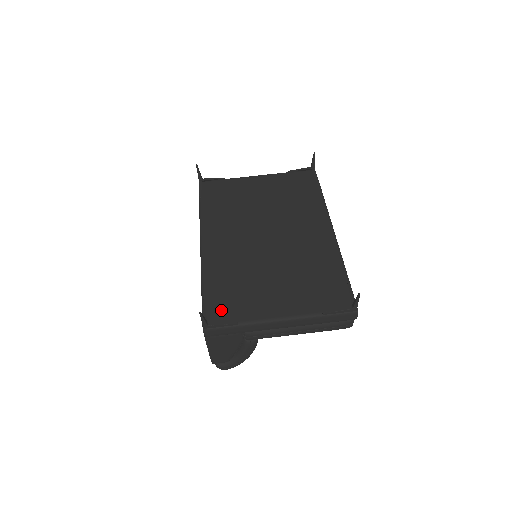
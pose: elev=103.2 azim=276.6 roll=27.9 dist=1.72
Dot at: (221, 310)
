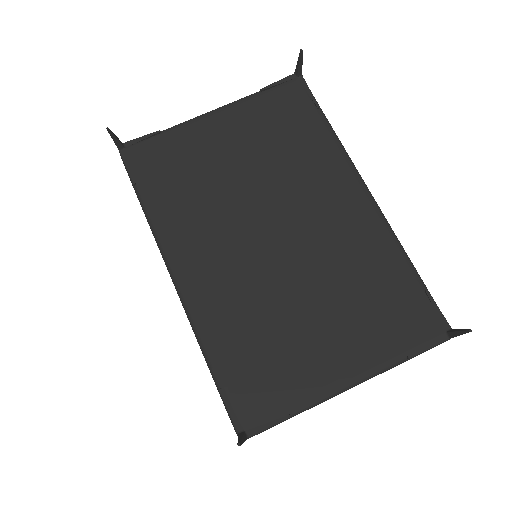
Dot at: (255, 399)
